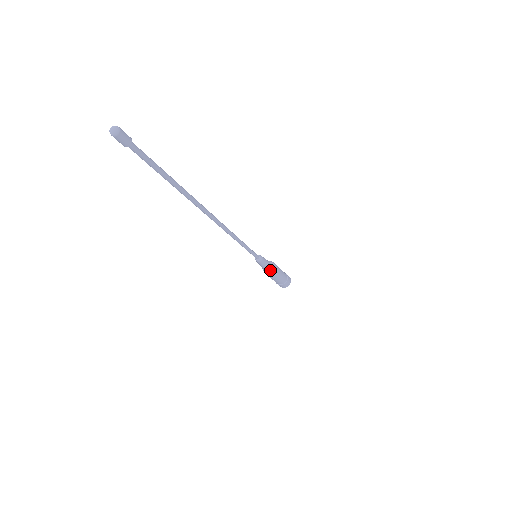
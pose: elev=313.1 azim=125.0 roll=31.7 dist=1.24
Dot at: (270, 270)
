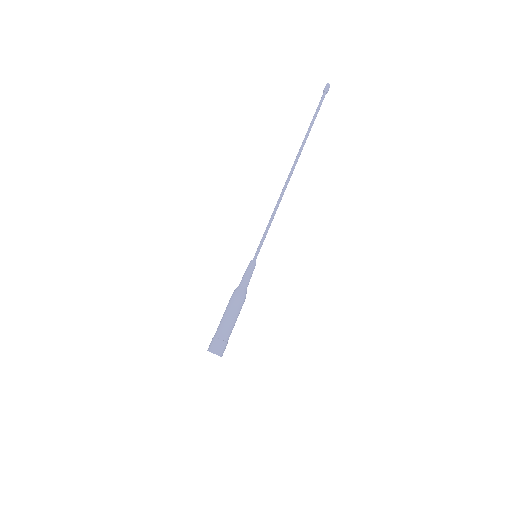
Dot at: (242, 289)
